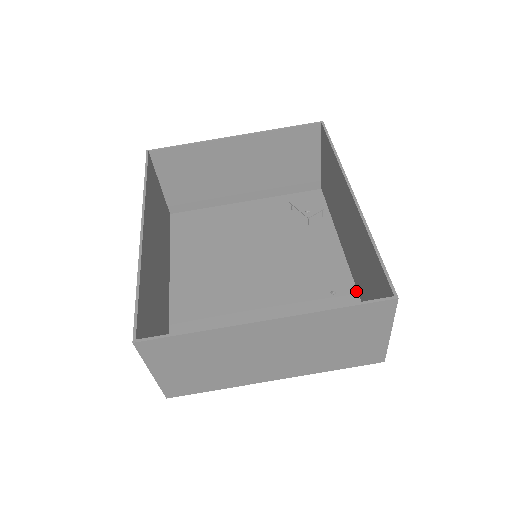
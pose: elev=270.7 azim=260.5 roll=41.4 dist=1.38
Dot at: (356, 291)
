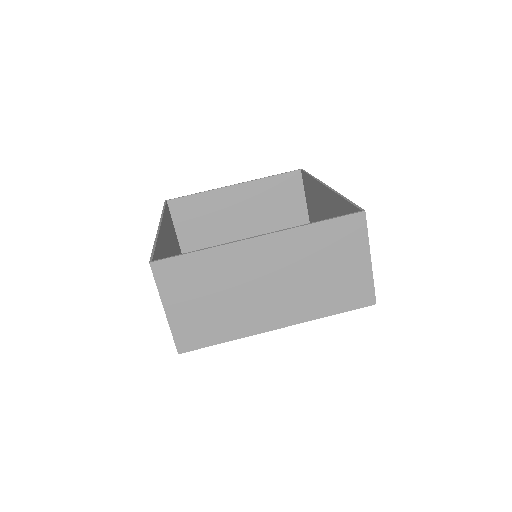
Dot at: occluded
